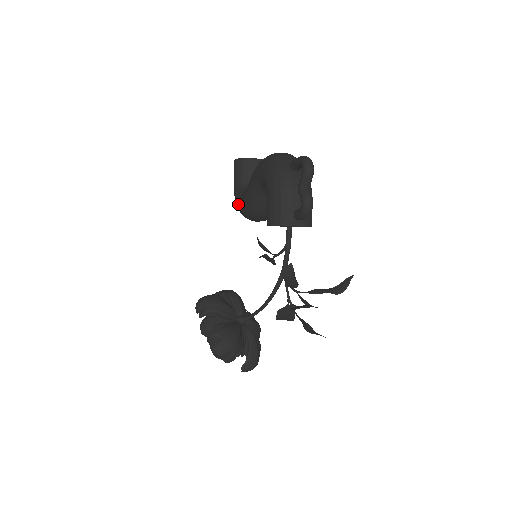
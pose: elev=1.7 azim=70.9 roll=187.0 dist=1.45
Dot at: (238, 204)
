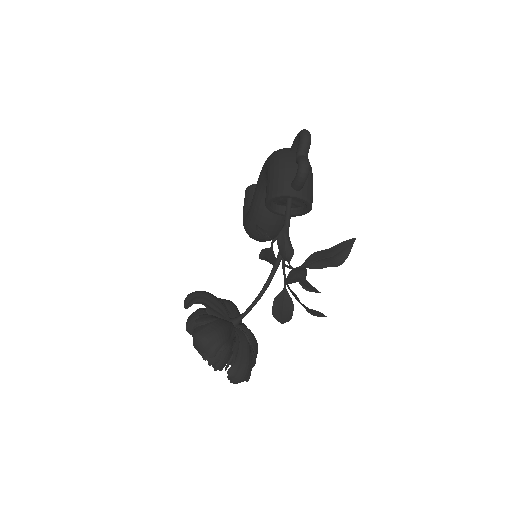
Dot at: (244, 222)
